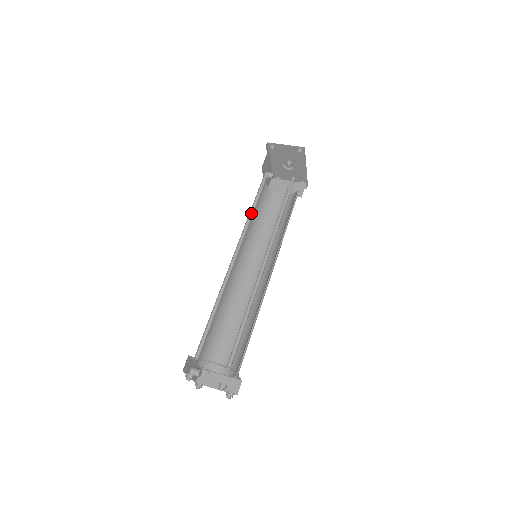
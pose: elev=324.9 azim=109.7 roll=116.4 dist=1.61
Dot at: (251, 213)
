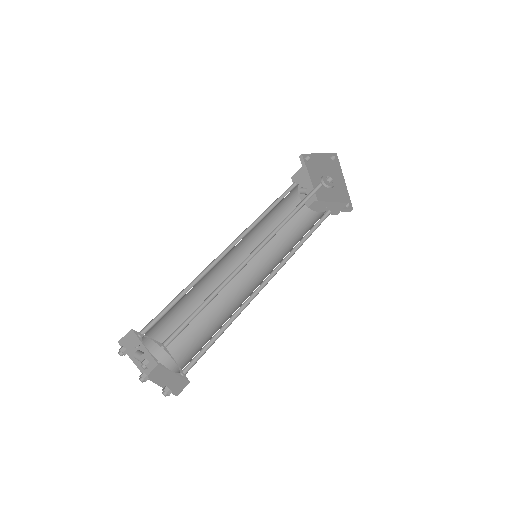
Dot at: (264, 215)
